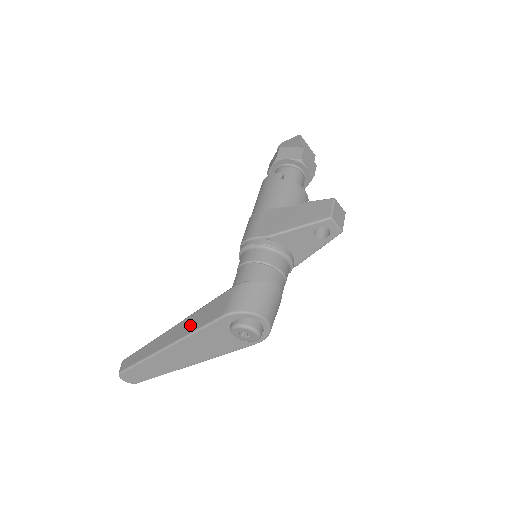
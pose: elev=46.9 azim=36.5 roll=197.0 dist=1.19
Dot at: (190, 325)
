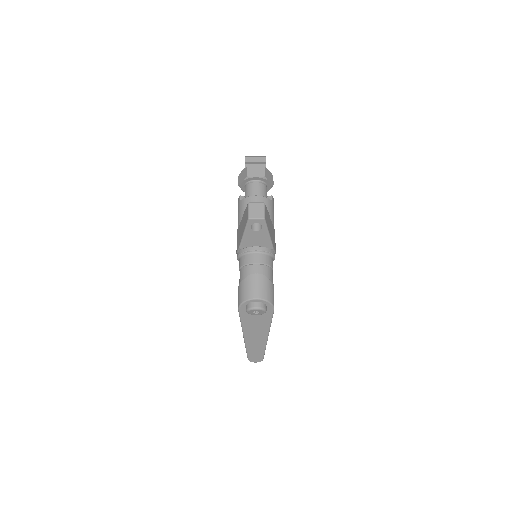
Dot at: occluded
